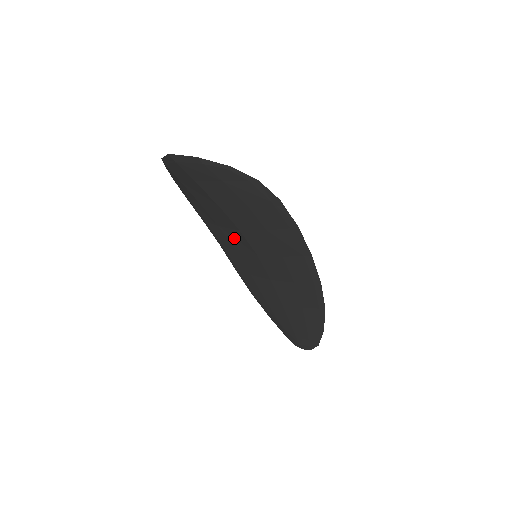
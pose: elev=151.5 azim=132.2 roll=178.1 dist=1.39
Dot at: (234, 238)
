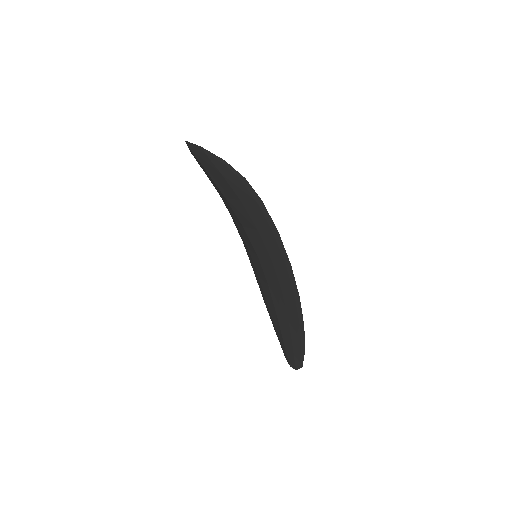
Dot at: (244, 235)
